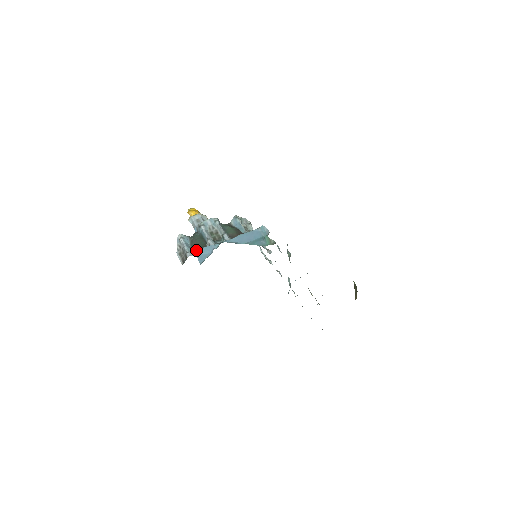
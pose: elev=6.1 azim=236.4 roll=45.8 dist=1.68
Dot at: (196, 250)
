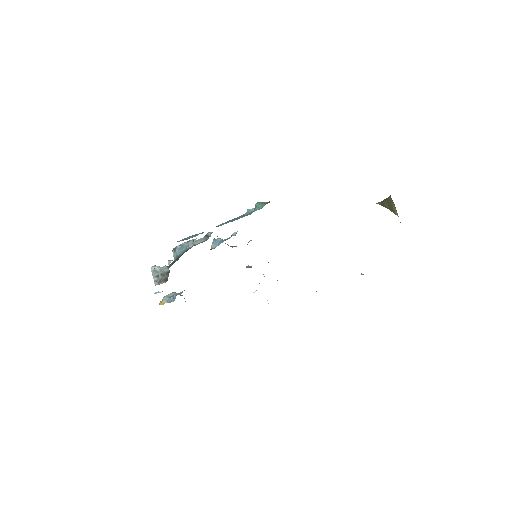
Dot at: (178, 241)
